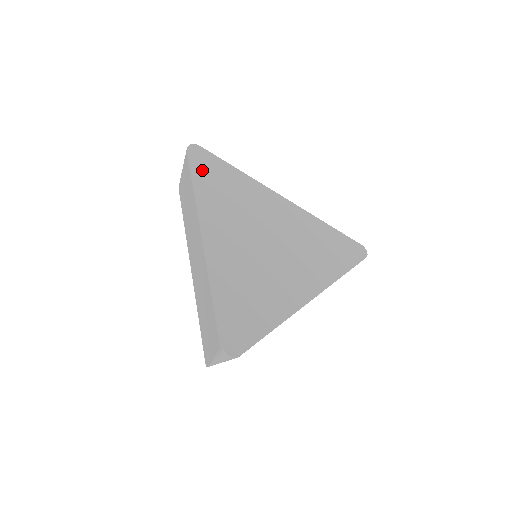
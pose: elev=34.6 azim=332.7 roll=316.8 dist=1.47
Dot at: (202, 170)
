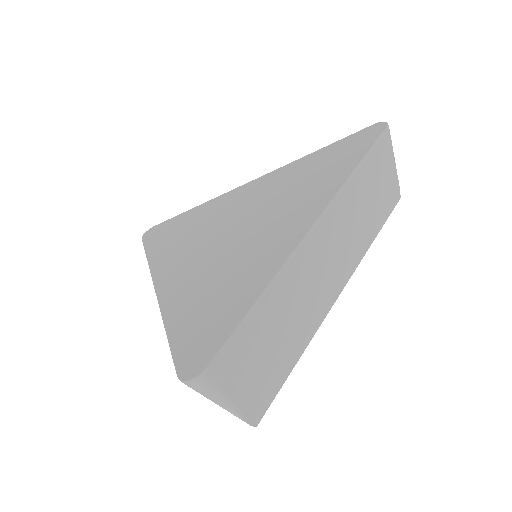
Dot at: (156, 240)
